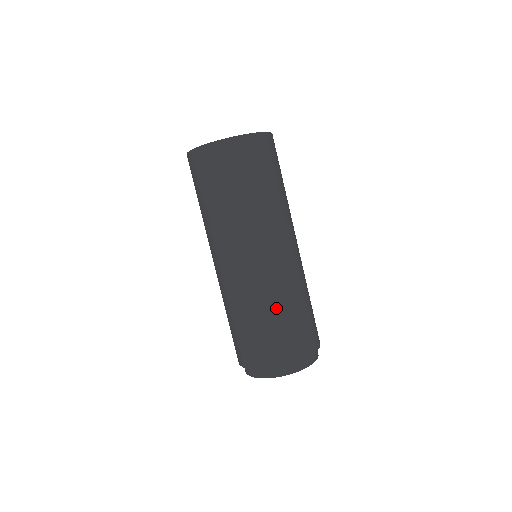
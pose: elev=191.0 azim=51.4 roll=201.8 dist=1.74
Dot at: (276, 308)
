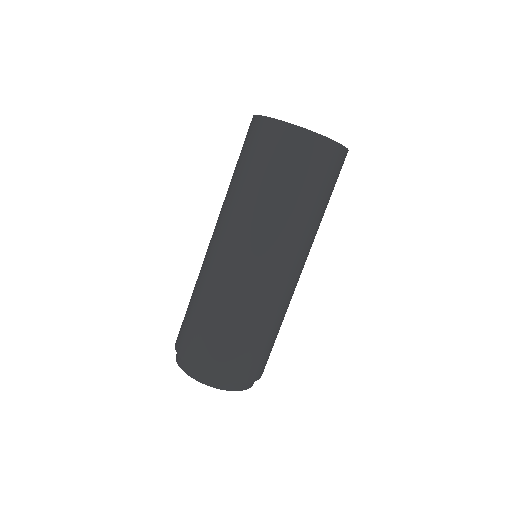
Dot at: (222, 312)
